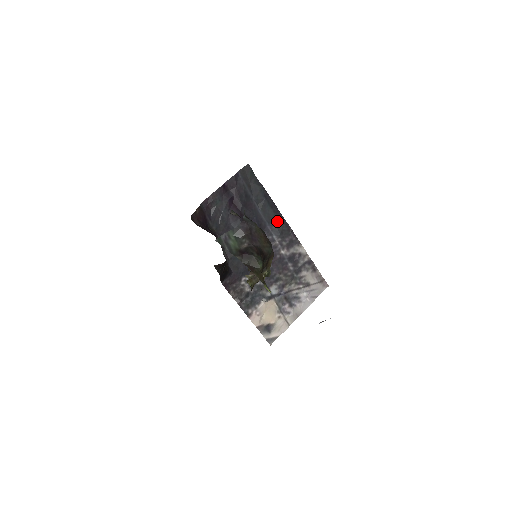
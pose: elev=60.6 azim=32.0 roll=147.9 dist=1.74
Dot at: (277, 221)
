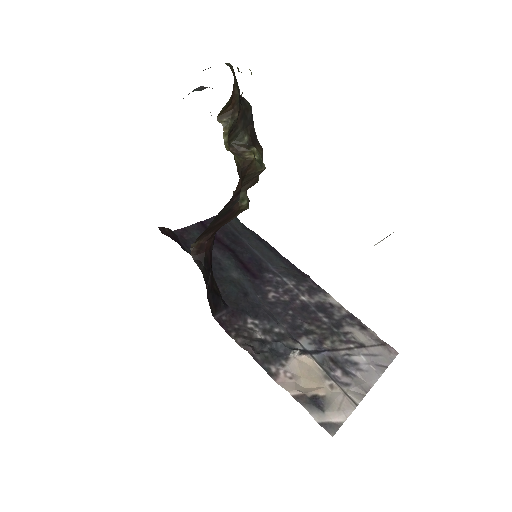
Dot at: (283, 266)
